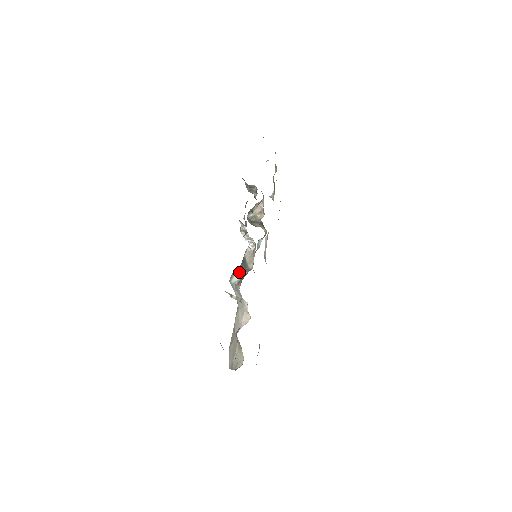
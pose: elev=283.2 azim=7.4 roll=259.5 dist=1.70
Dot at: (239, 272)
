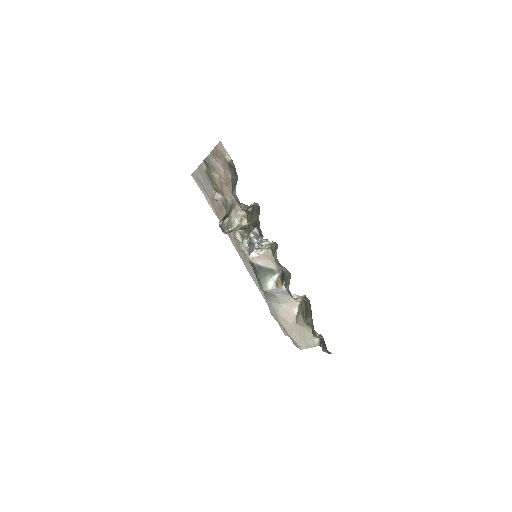
Dot at: (269, 278)
